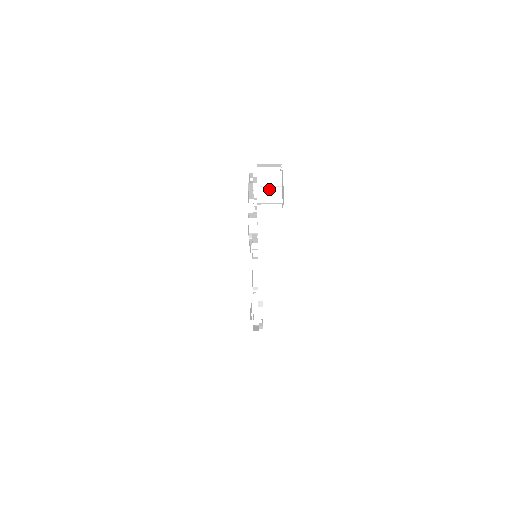
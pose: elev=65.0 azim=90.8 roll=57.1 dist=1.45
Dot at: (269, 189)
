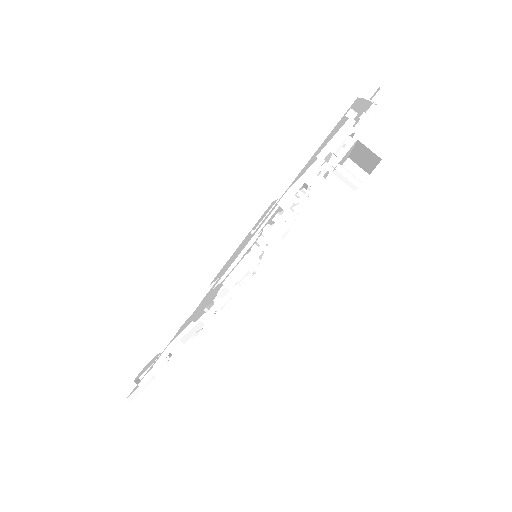
Dot at: occluded
